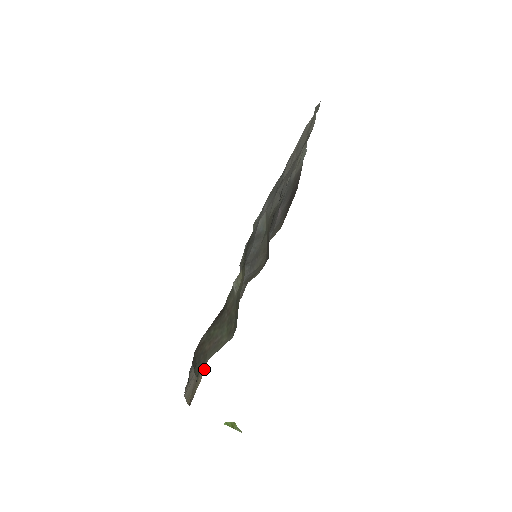
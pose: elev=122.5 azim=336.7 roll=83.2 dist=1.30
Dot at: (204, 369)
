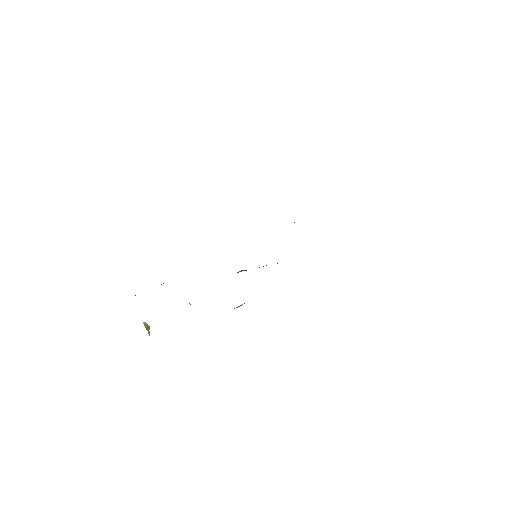
Dot at: occluded
